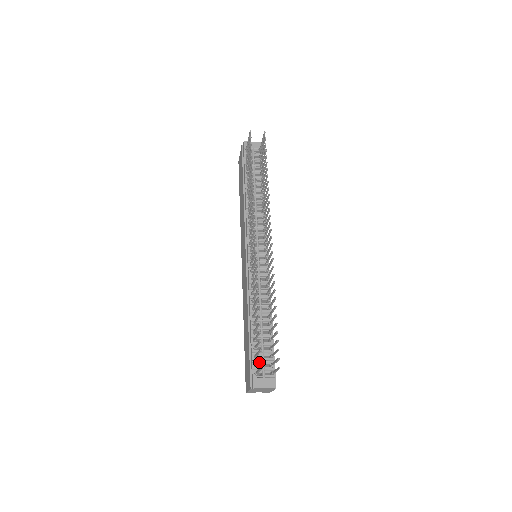
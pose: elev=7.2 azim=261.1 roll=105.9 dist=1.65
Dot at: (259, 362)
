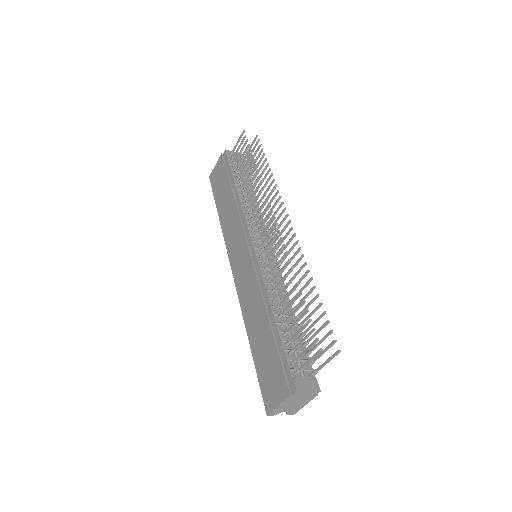
Dot at: occluded
